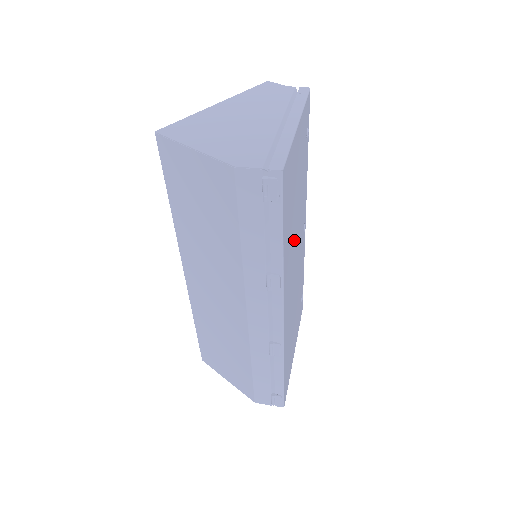
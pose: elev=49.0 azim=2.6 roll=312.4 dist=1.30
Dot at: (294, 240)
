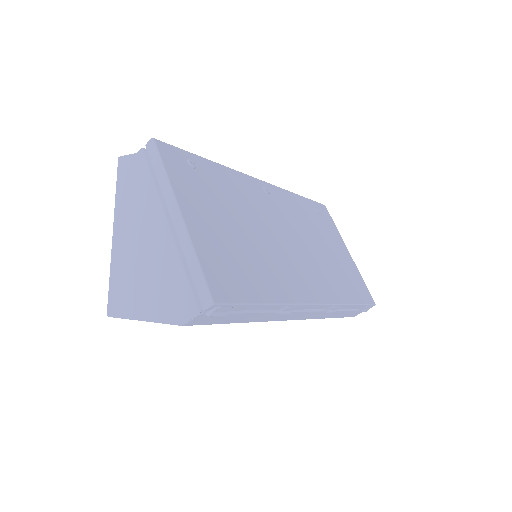
Dot at: (270, 246)
